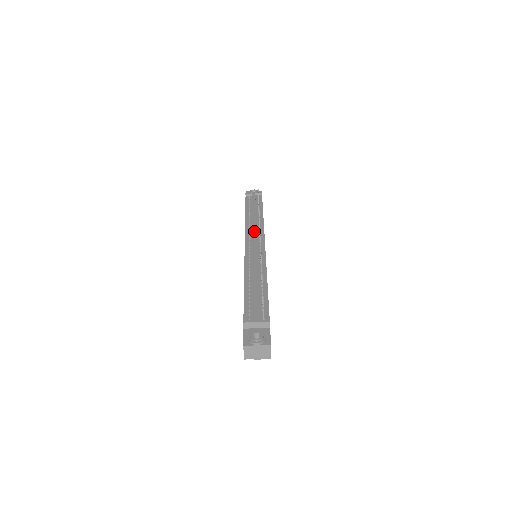
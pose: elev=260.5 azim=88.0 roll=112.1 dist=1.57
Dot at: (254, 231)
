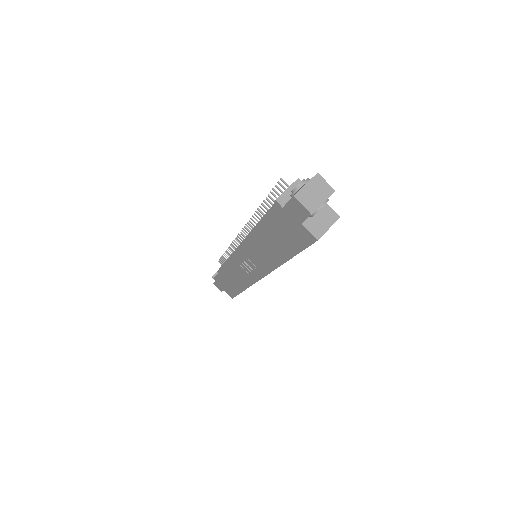
Dot at: (236, 249)
